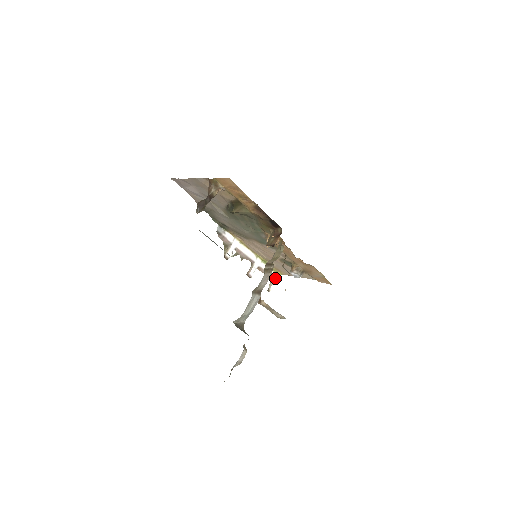
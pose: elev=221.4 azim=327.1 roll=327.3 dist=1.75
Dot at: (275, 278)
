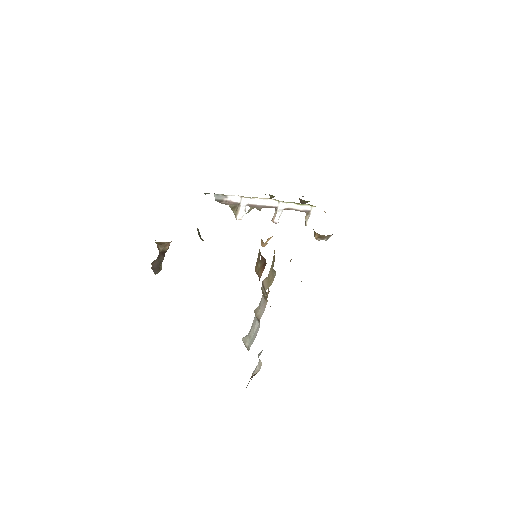
Dot at: (311, 210)
